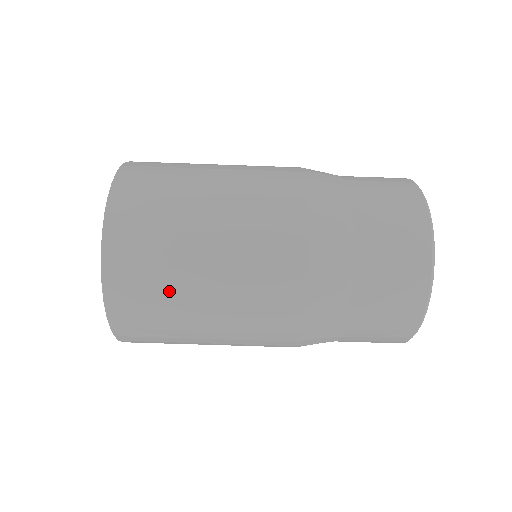
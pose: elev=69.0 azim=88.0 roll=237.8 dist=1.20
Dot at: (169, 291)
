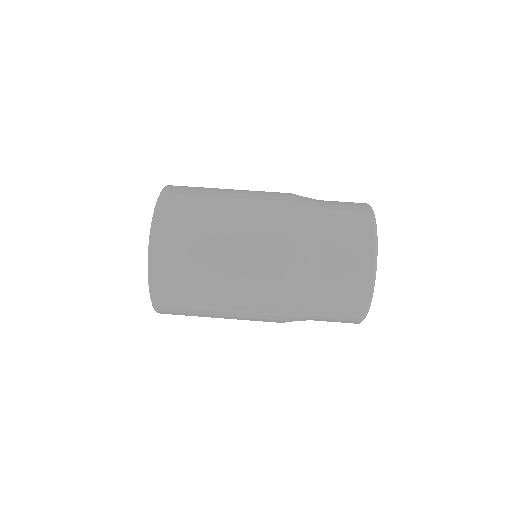
Dot at: (198, 213)
